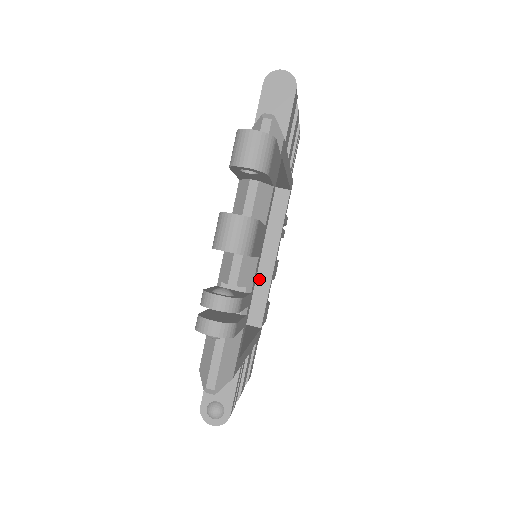
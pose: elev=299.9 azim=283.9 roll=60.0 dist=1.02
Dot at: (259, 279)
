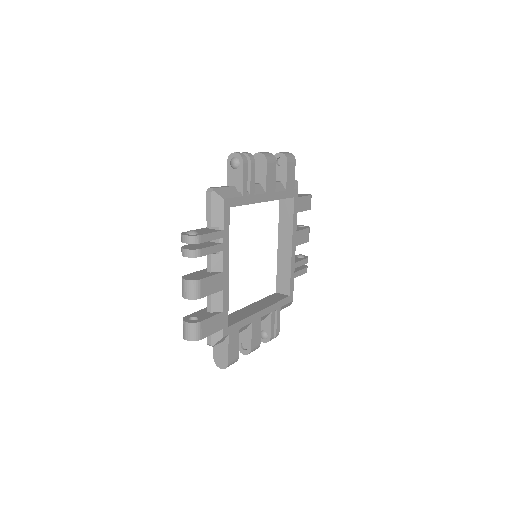
Dot at: (244, 313)
